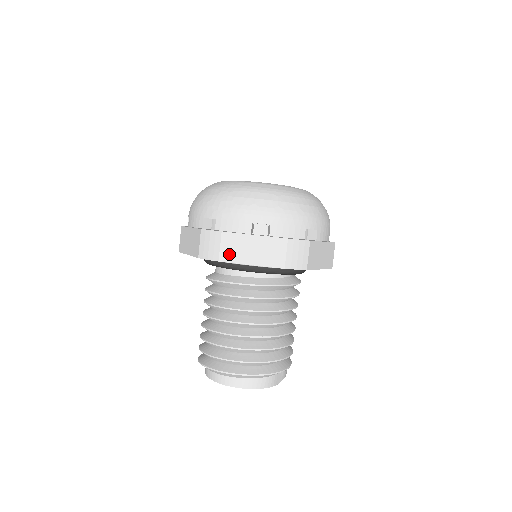
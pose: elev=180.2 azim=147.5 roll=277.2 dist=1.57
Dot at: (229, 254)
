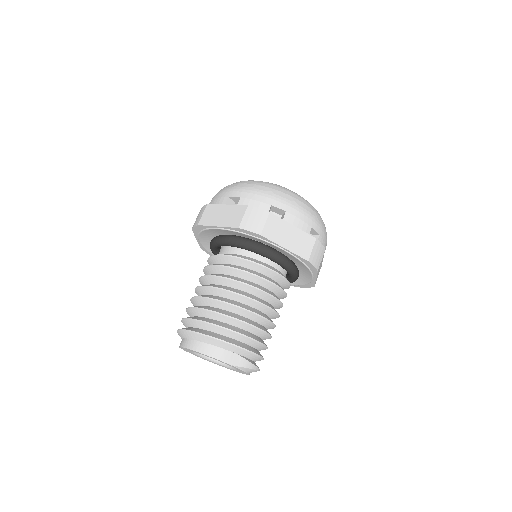
Dot at: (206, 219)
